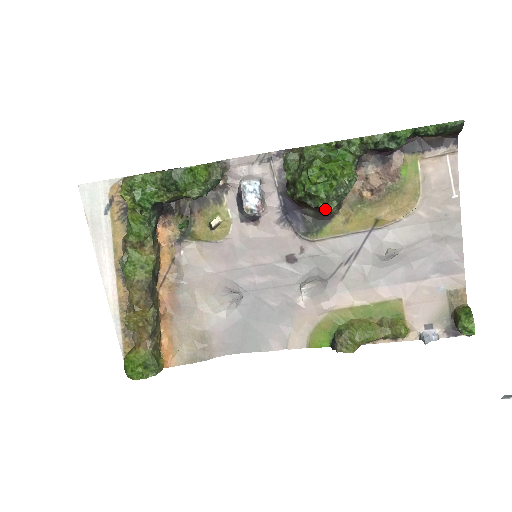
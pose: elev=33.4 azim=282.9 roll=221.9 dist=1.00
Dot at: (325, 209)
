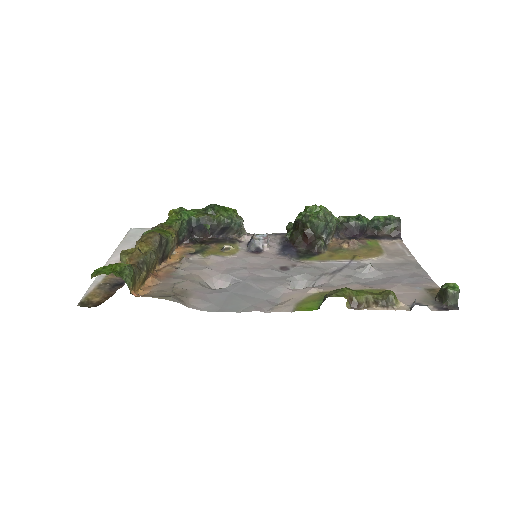
Dot at: (315, 240)
